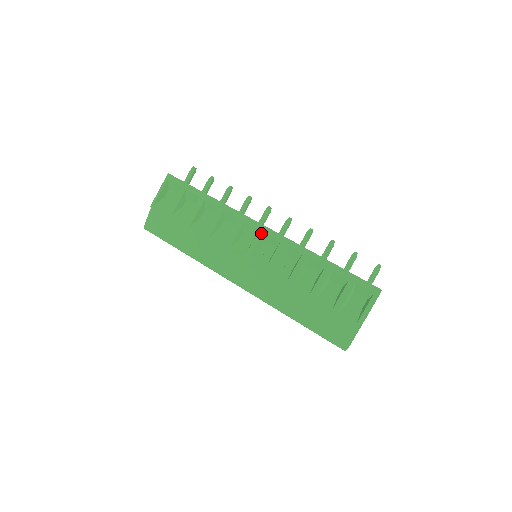
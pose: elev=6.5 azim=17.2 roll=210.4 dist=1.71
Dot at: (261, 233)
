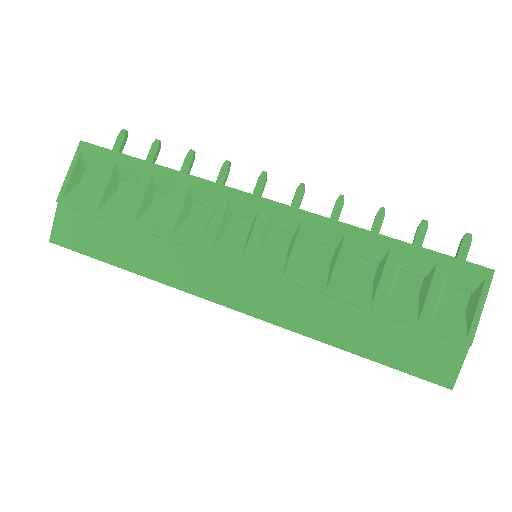
Dot at: (264, 212)
